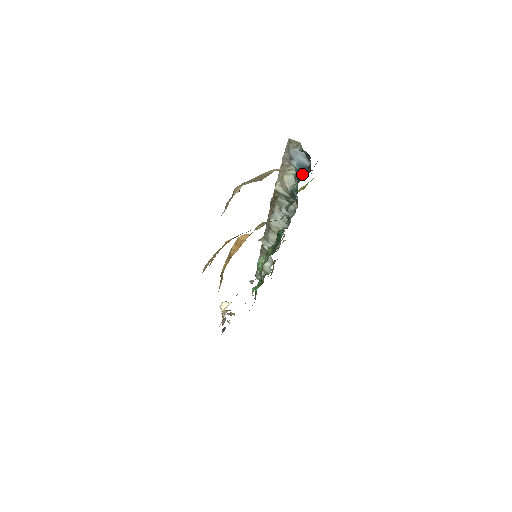
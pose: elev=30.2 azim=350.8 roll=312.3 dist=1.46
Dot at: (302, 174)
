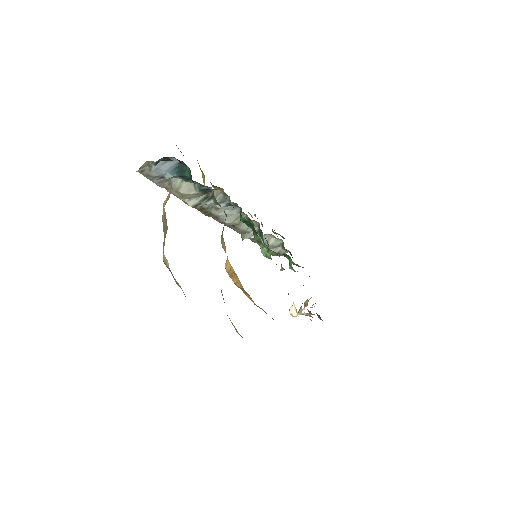
Dot at: (185, 173)
